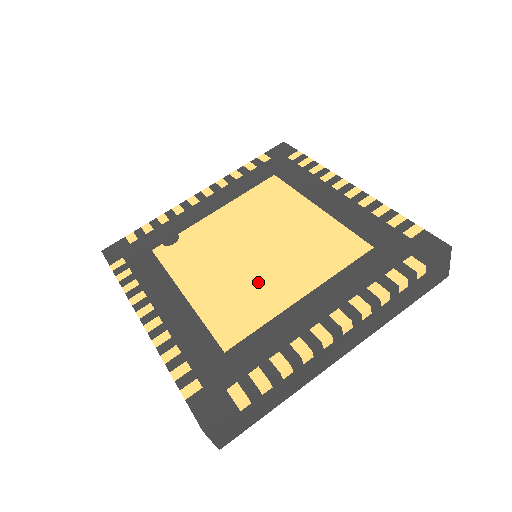
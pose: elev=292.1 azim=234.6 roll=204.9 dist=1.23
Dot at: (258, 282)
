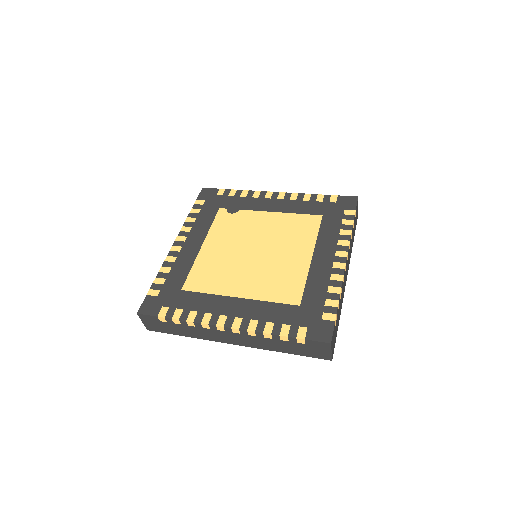
Dot at: (233, 271)
